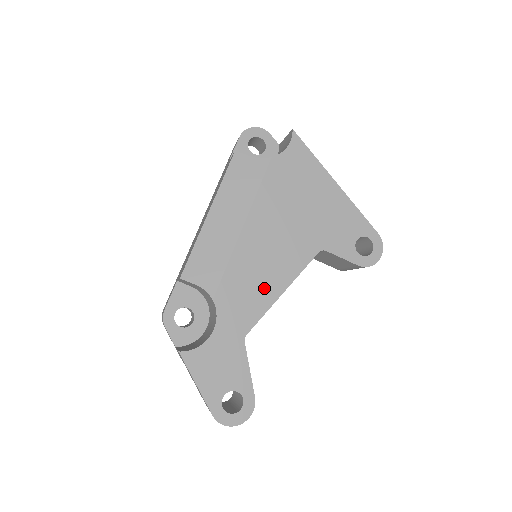
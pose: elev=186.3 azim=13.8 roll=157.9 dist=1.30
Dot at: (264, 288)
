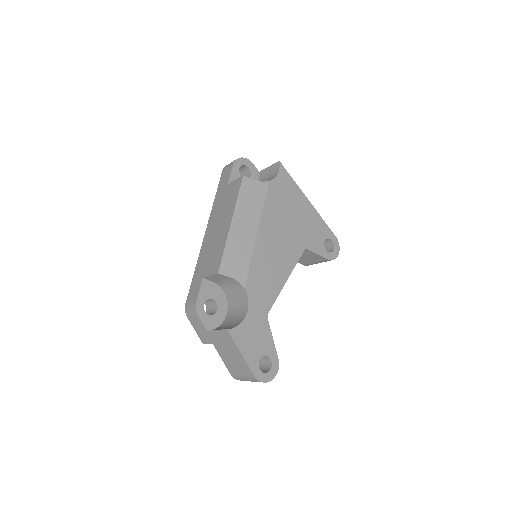
Dot at: (275, 278)
